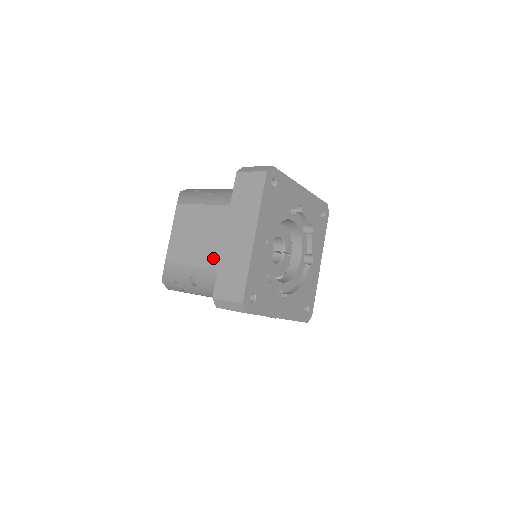
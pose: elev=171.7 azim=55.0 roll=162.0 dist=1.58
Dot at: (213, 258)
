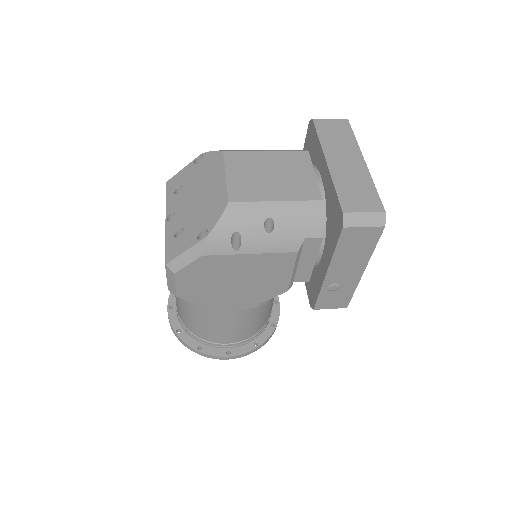
Dot at: (305, 192)
